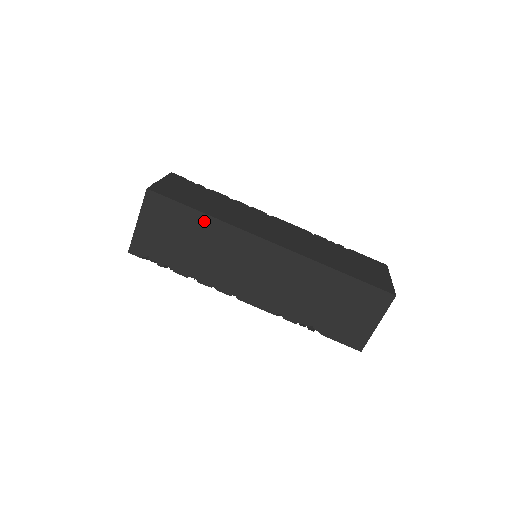
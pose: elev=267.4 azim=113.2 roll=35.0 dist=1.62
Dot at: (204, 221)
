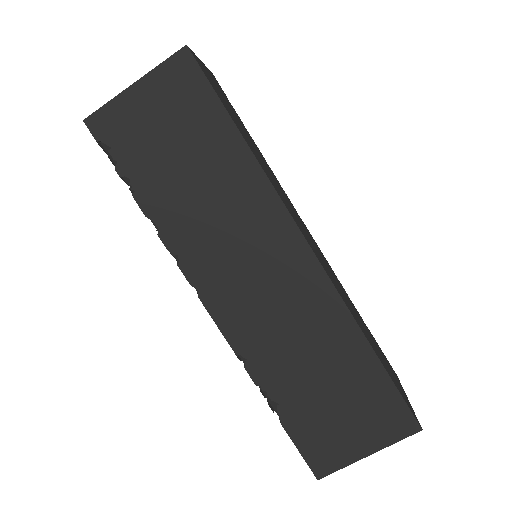
Dot at: (236, 151)
